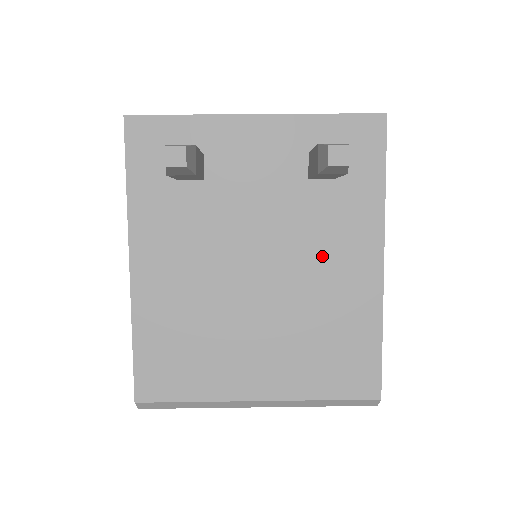
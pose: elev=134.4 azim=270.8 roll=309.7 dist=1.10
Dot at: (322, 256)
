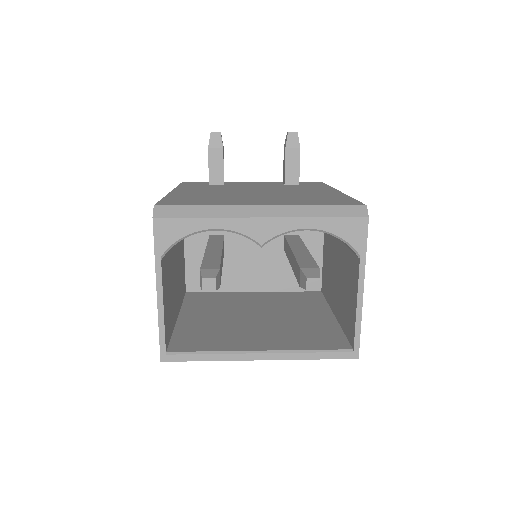
Dot at: occluded
